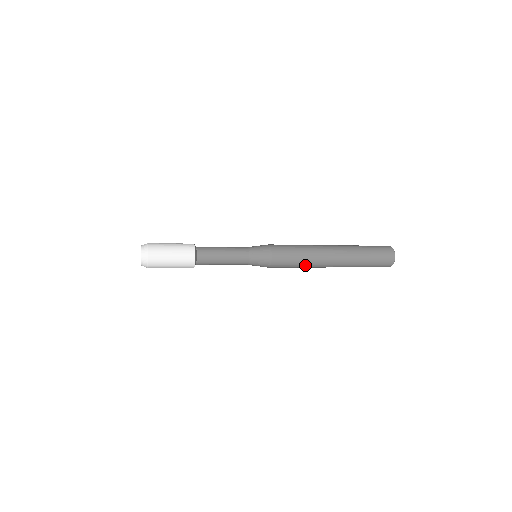
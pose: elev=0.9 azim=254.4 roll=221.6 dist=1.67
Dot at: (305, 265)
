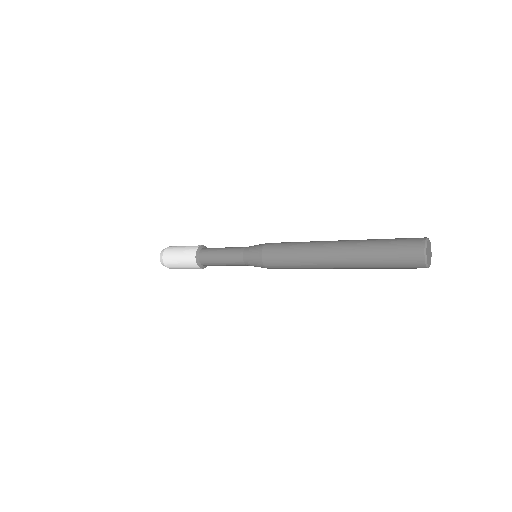
Dot at: (300, 260)
